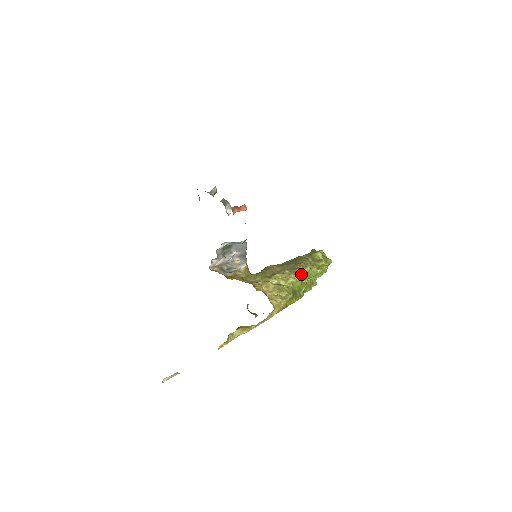
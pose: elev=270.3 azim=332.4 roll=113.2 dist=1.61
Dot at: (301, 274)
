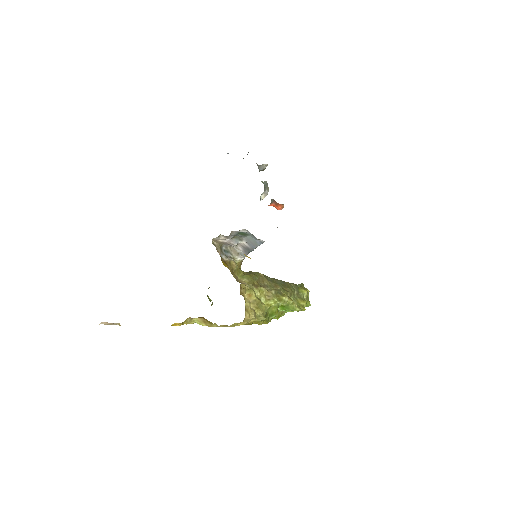
Dot at: (283, 303)
